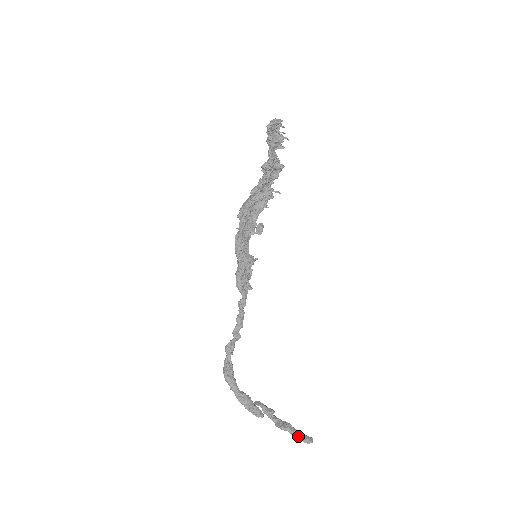
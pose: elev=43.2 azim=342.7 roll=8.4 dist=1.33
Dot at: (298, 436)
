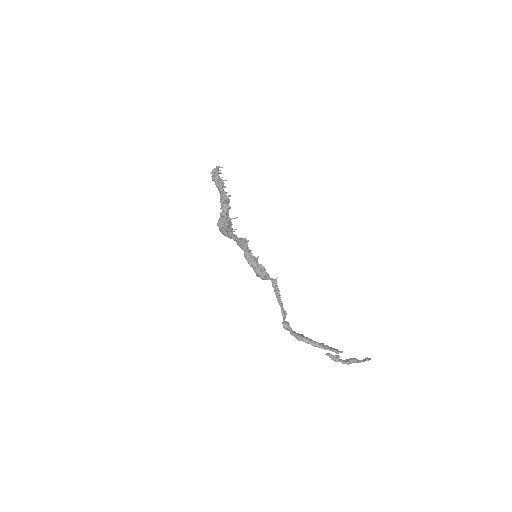
Dot at: (362, 361)
